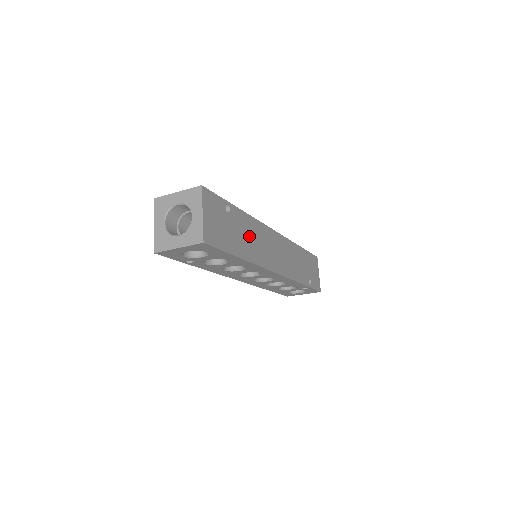
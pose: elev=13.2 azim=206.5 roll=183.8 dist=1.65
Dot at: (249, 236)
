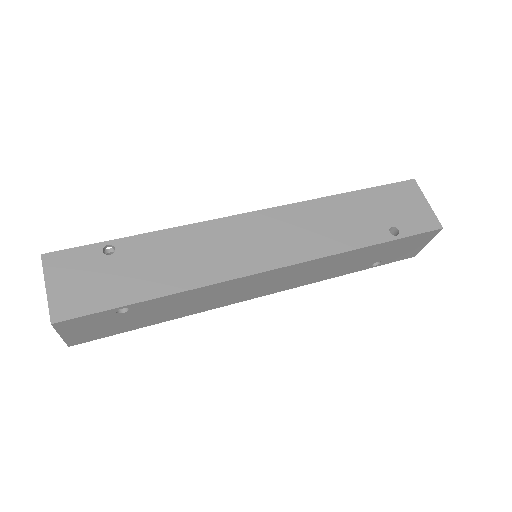
Dot at: (183, 304)
